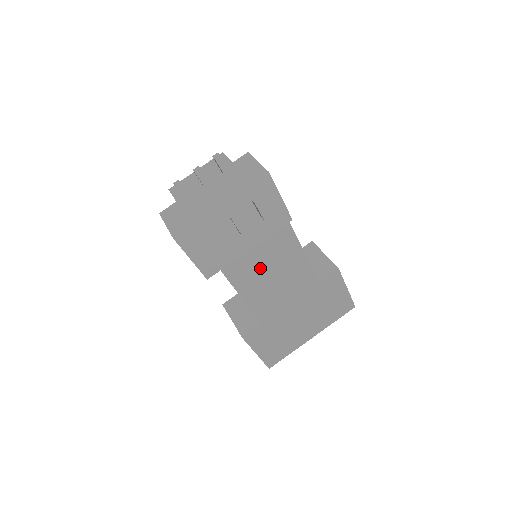
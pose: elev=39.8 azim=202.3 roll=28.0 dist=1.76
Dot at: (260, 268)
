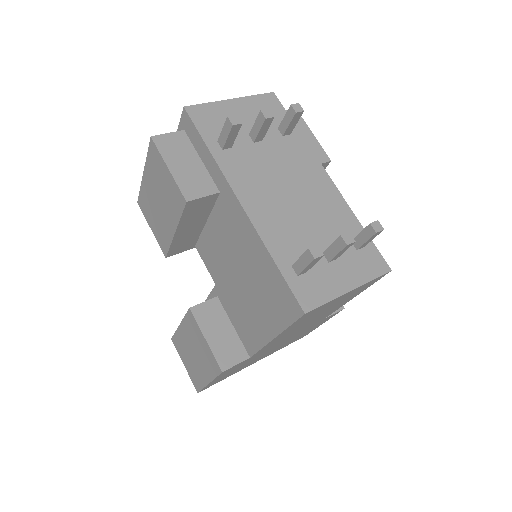
Dot at: (323, 310)
